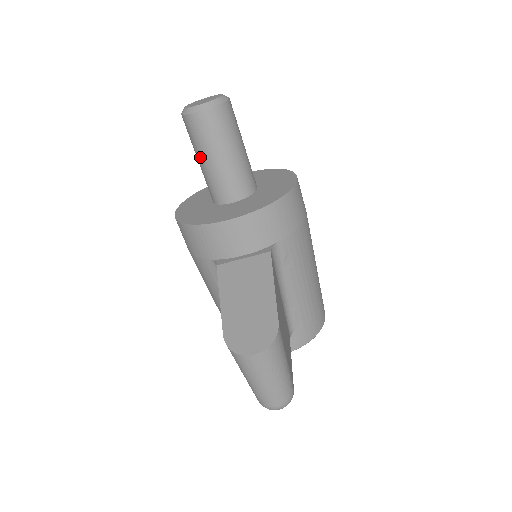
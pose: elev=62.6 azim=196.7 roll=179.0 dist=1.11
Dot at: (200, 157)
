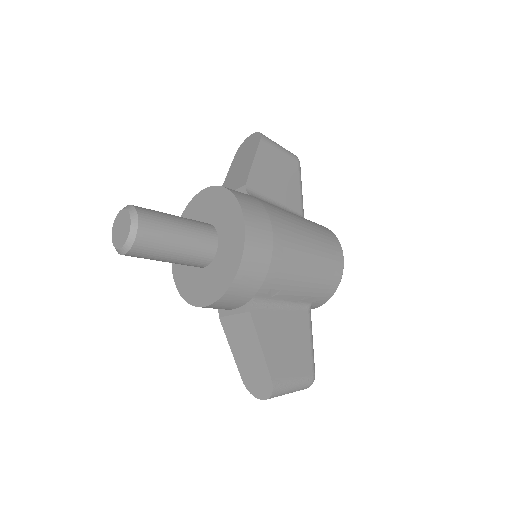
Dot at: occluded
